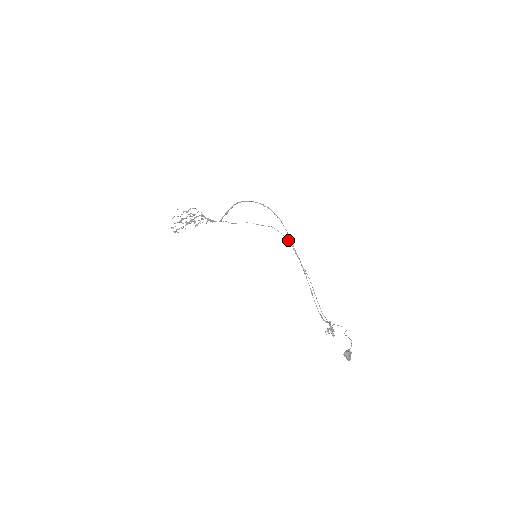
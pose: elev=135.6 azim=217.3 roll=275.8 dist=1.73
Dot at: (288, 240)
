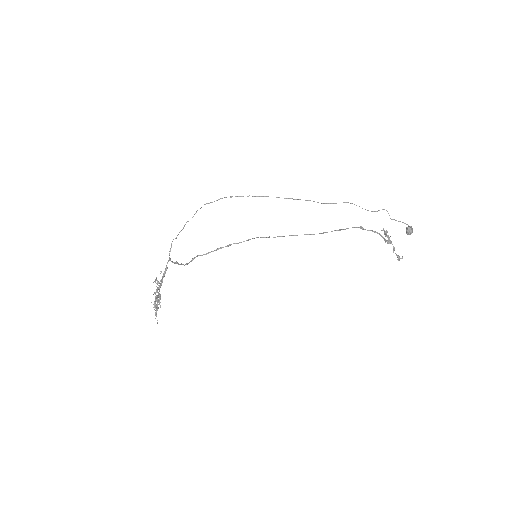
Dot at: occluded
